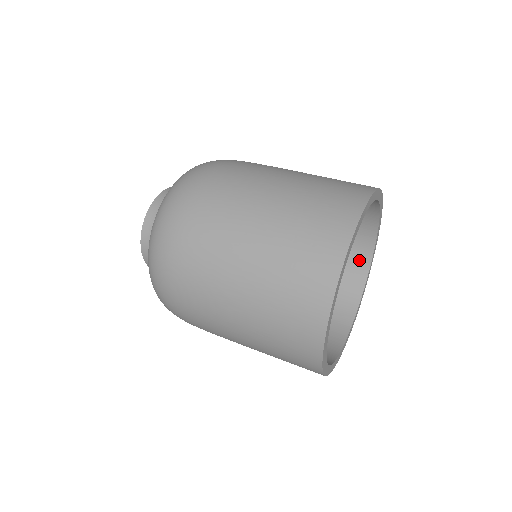
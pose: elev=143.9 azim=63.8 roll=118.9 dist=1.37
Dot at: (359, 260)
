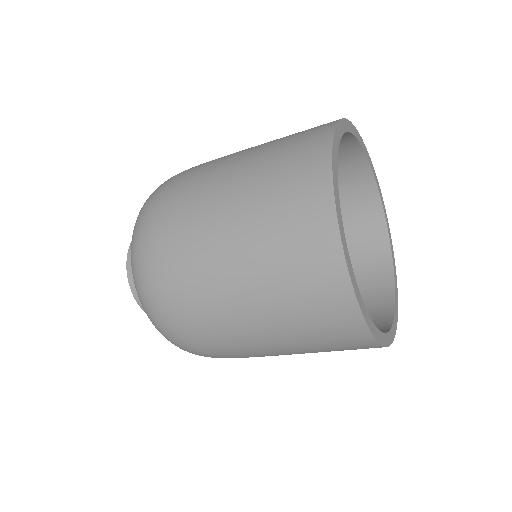
Dot at: (375, 239)
